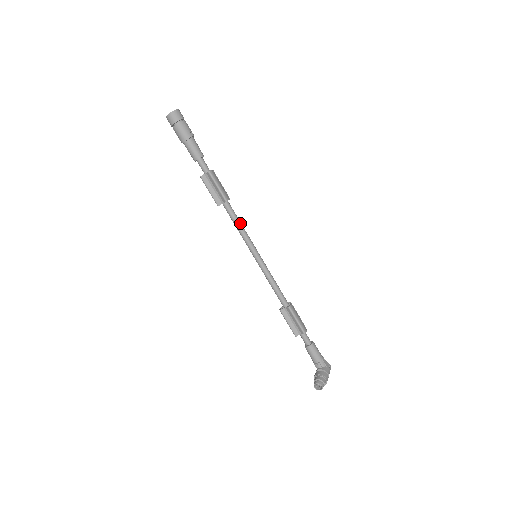
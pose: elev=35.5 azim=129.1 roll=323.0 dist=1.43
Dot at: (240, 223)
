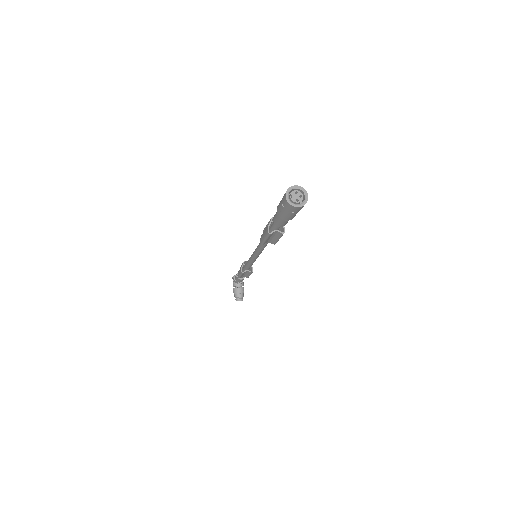
Dot at: occluded
